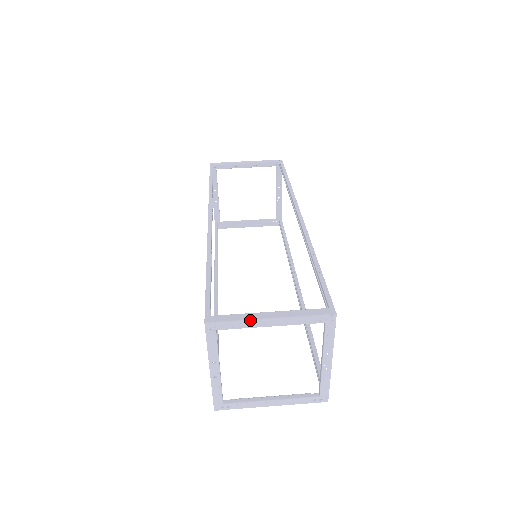
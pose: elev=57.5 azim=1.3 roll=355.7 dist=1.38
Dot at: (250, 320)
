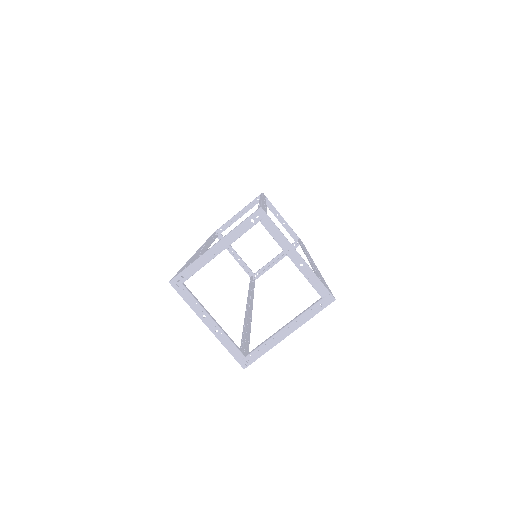
Dot at: (200, 257)
